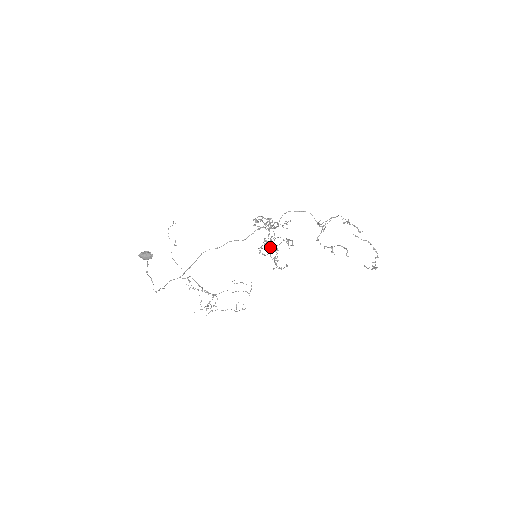
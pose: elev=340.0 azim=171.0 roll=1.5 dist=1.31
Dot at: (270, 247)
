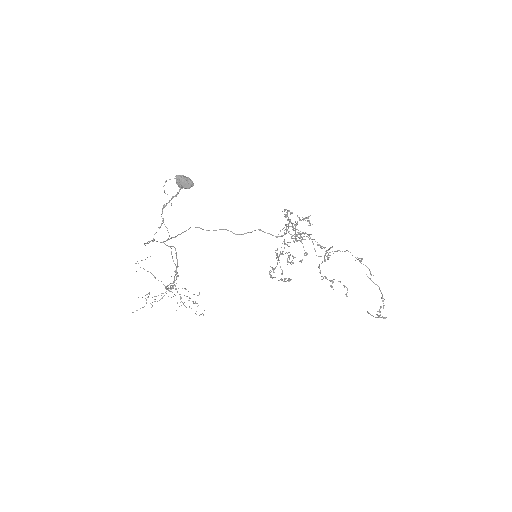
Dot at: (282, 251)
